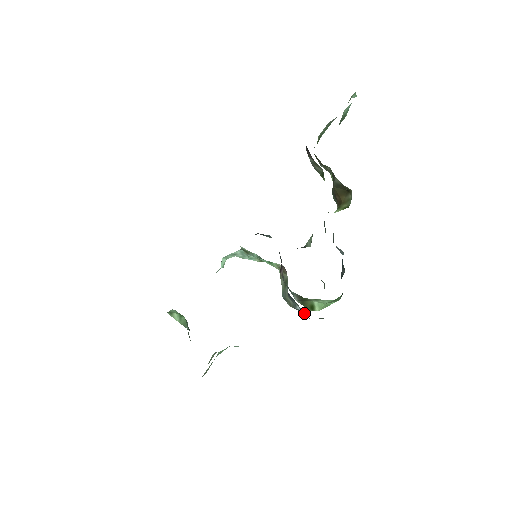
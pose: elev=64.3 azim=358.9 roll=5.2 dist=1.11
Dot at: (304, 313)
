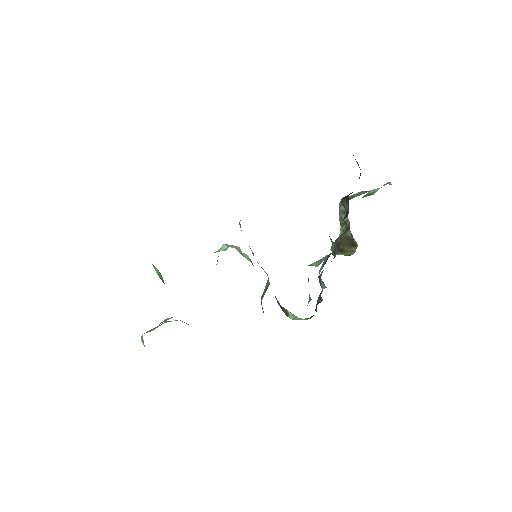
Dot at: occluded
